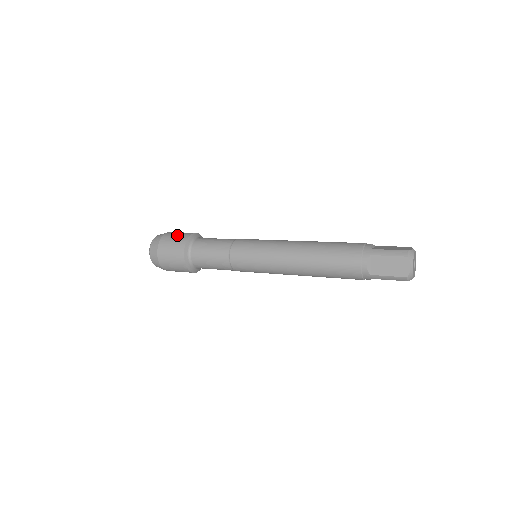
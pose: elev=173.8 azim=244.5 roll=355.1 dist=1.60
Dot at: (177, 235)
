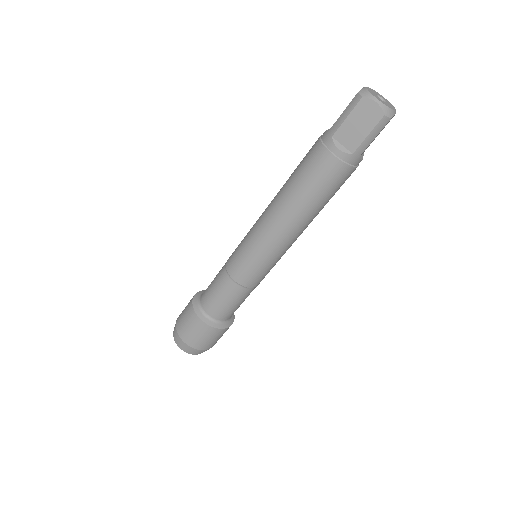
Dot at: occluded
